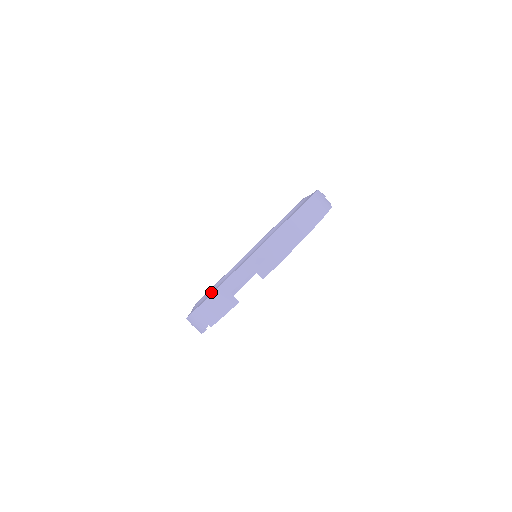
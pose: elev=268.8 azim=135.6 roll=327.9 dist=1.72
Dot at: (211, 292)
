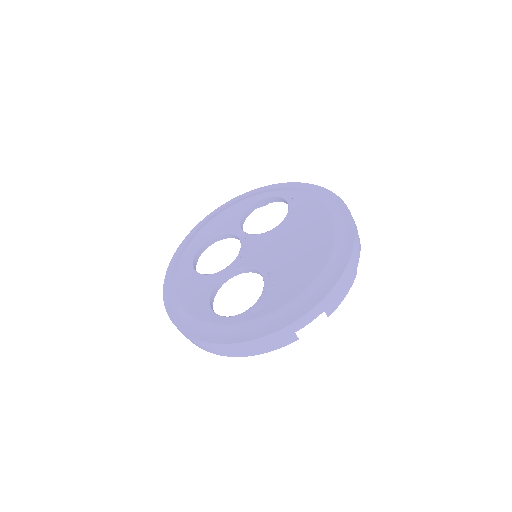
Dot at: (169, 286)
